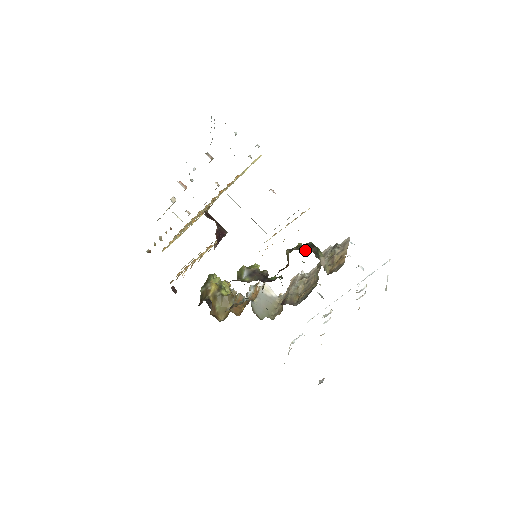
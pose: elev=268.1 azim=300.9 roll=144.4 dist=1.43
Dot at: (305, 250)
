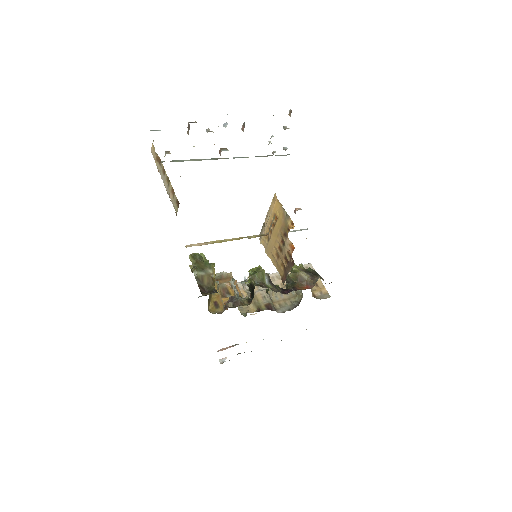
Dot at: occluded
